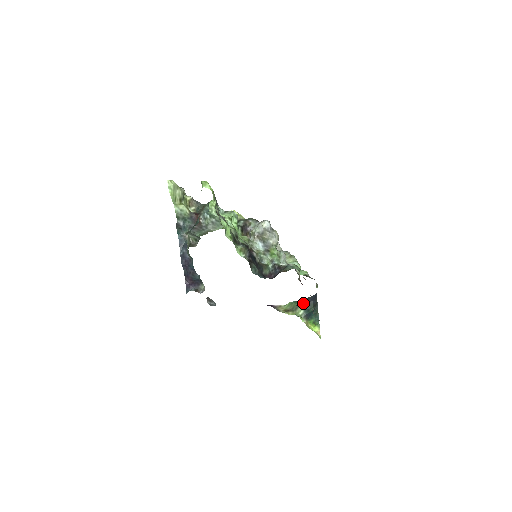
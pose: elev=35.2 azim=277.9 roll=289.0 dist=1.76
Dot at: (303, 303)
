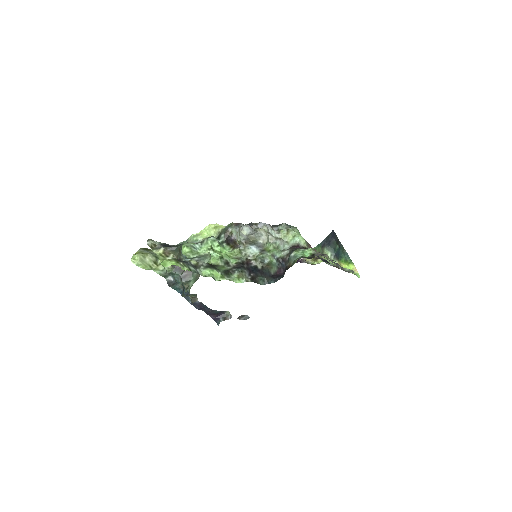
Dot at: (326, 245)
